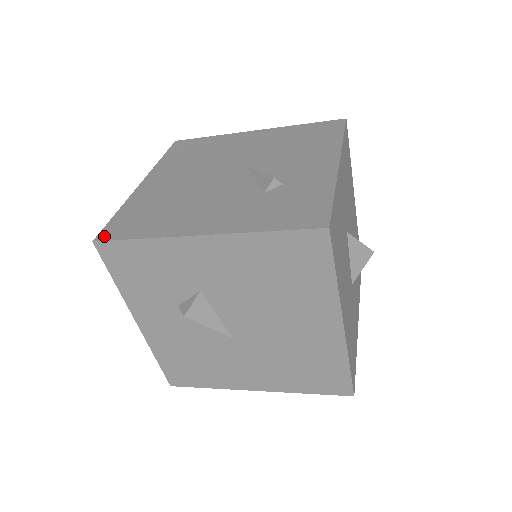
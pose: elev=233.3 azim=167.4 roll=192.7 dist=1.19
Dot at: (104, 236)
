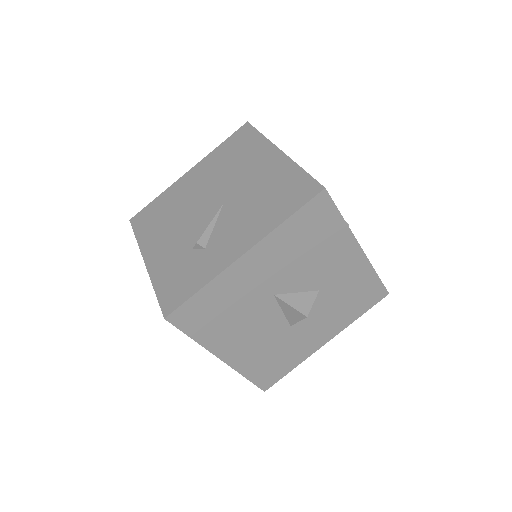
Dot at: (134, 220)
